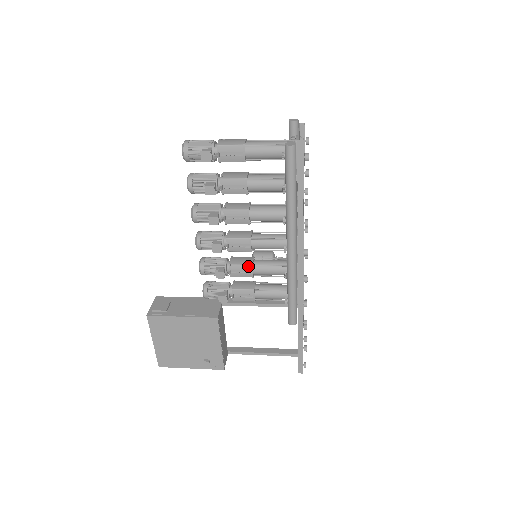
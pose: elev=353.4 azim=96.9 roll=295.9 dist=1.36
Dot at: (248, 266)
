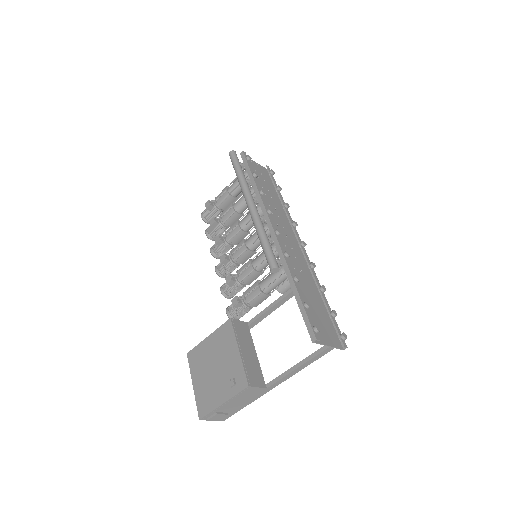
Dot at: (248, 262)
